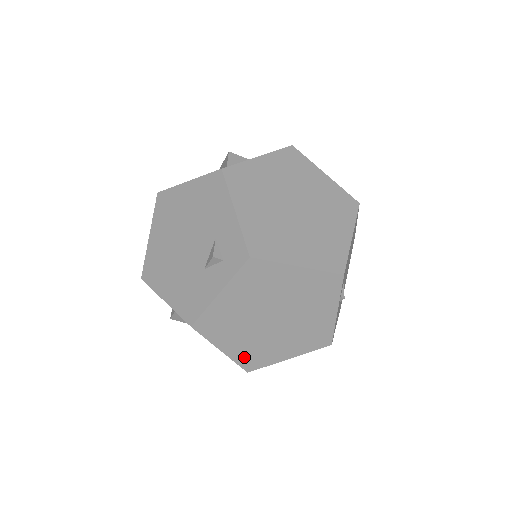
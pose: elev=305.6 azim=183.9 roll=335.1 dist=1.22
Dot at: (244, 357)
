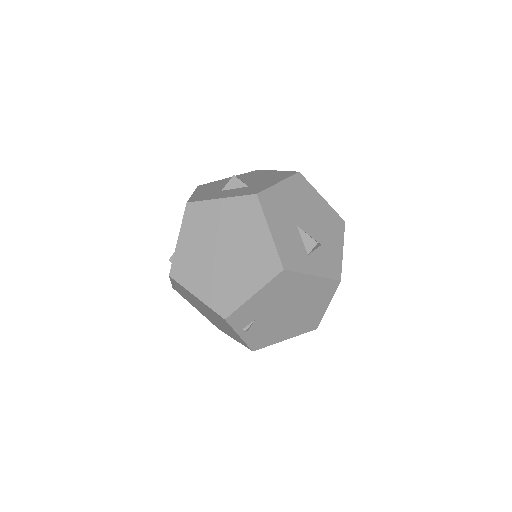
Dot at: (210, 320)
